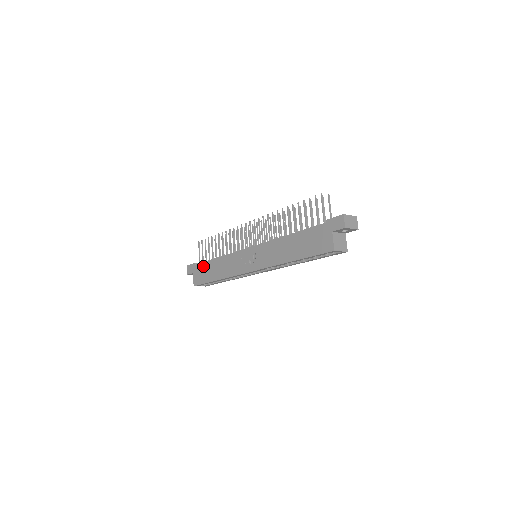
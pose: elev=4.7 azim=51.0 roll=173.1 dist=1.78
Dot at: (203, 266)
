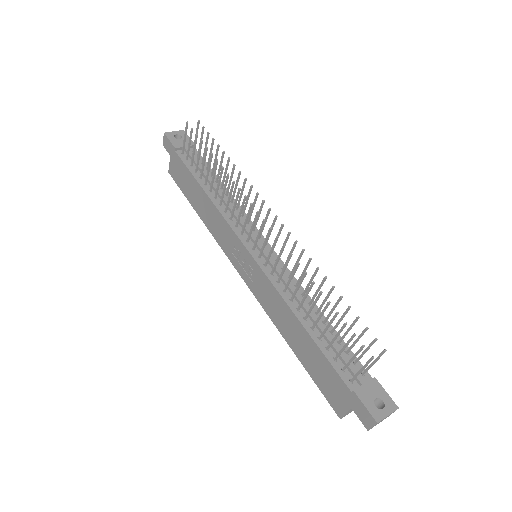
Dot at: (185, 171)
